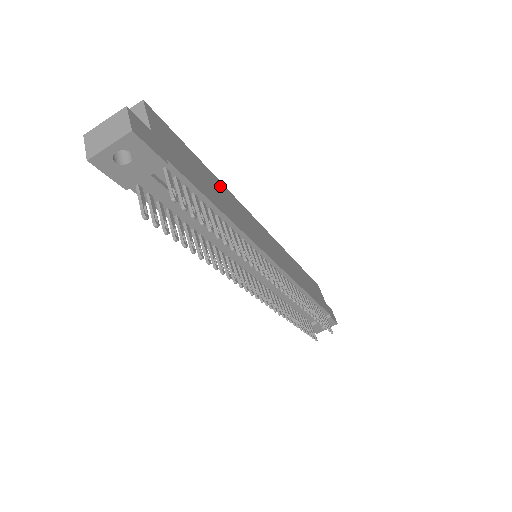
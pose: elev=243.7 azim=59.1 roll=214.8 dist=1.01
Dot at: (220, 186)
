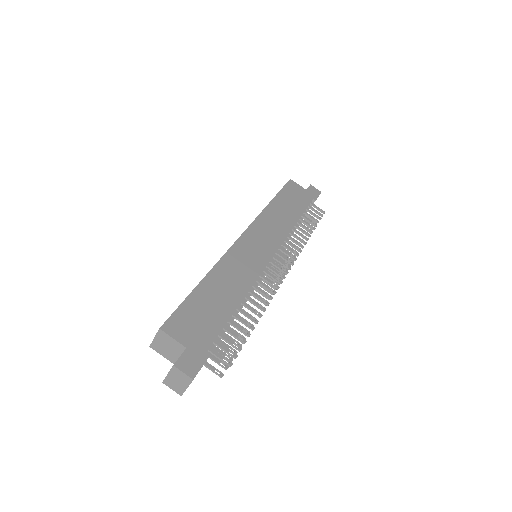
Dot at: (215, 276)
